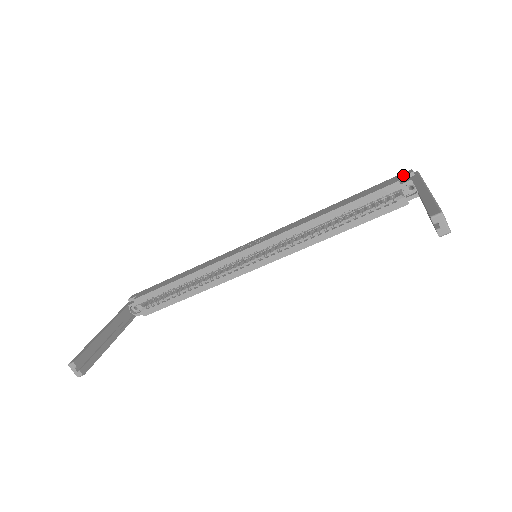
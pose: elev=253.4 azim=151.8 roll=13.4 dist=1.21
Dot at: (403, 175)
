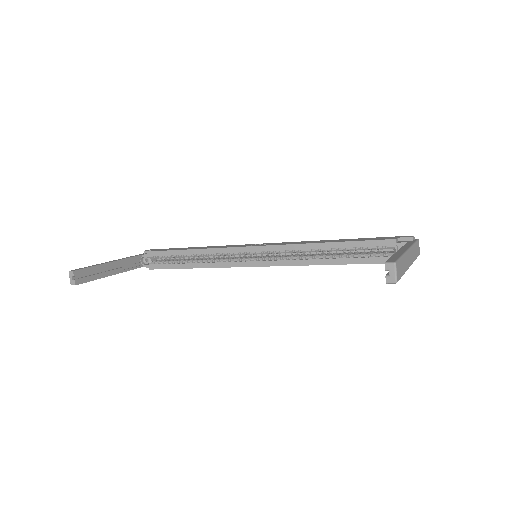
Dot at: (403, 237)
